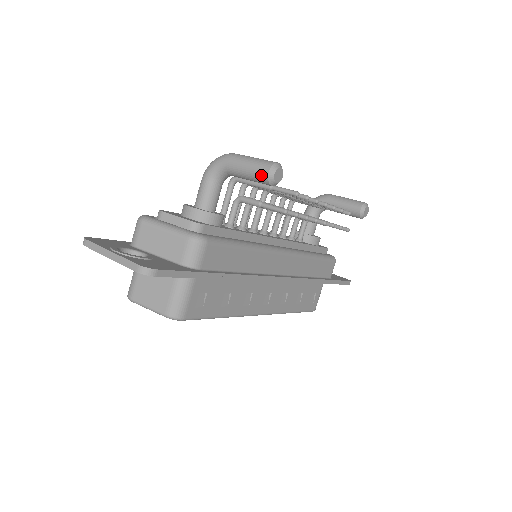
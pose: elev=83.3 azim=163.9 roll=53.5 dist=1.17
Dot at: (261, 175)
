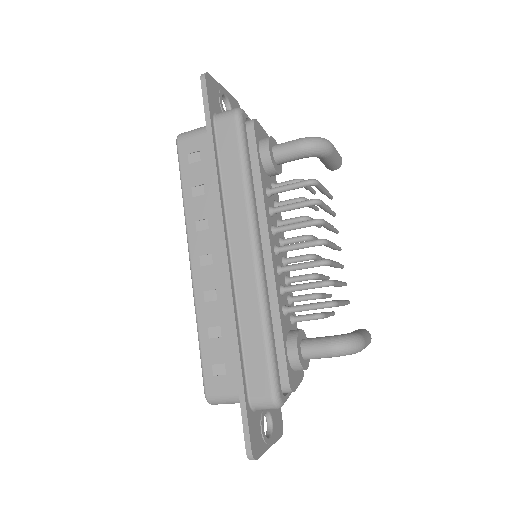
Dot at: occluded
